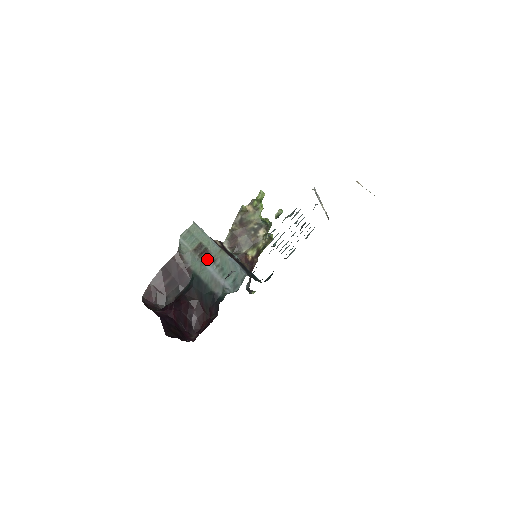
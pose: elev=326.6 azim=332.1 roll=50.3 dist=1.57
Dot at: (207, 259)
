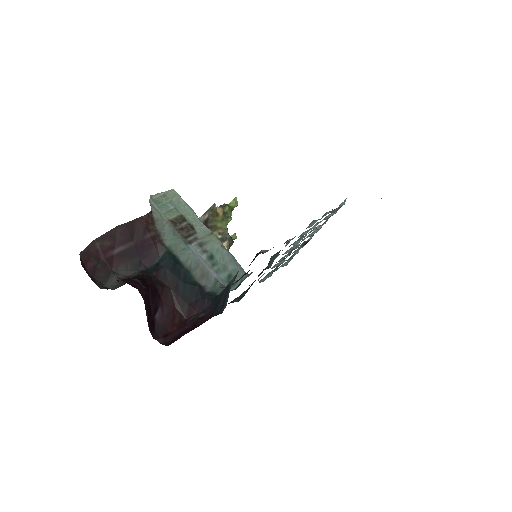
Dot at: (190, 238)
